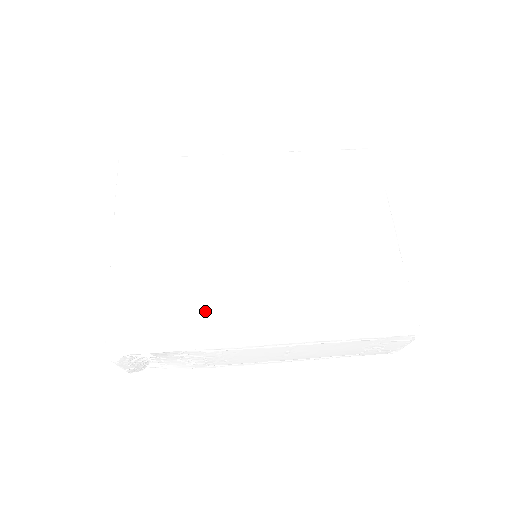
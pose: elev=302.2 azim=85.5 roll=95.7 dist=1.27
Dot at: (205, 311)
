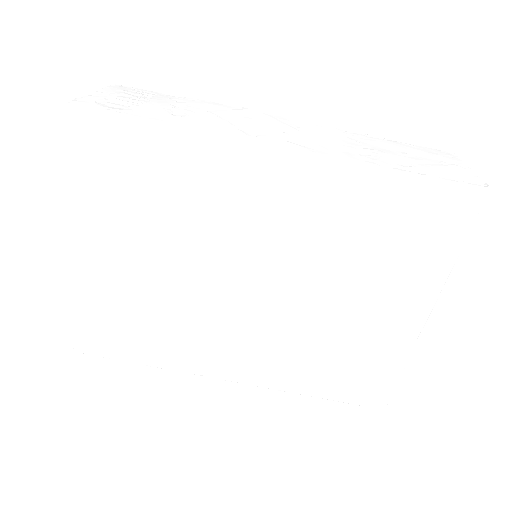
Dot at: (175, 343)
